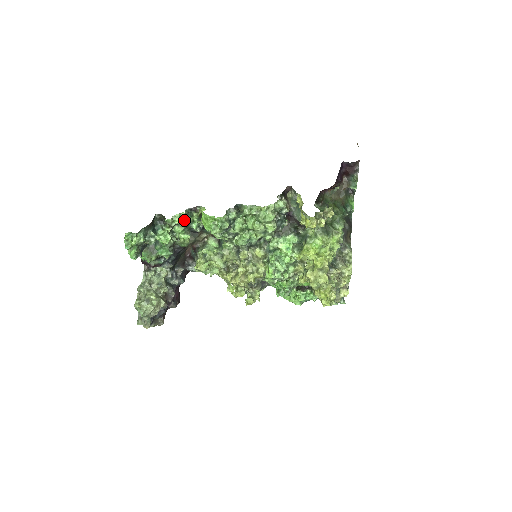
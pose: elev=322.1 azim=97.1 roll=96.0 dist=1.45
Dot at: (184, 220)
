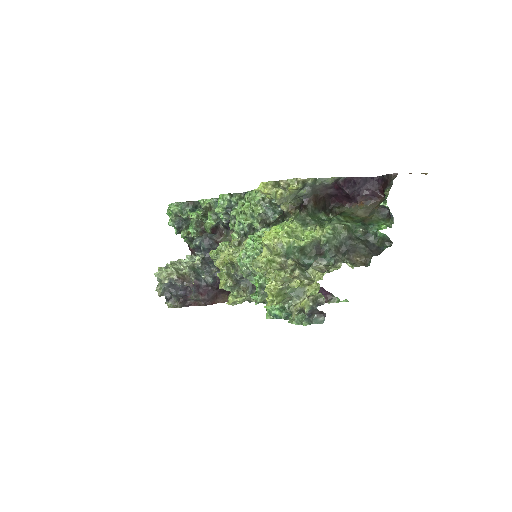
Dot at: occluded
